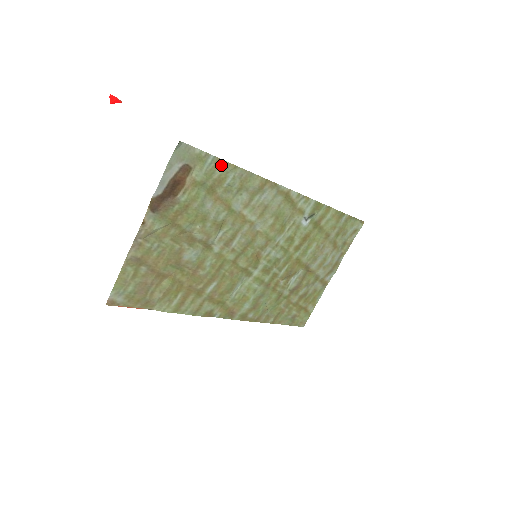
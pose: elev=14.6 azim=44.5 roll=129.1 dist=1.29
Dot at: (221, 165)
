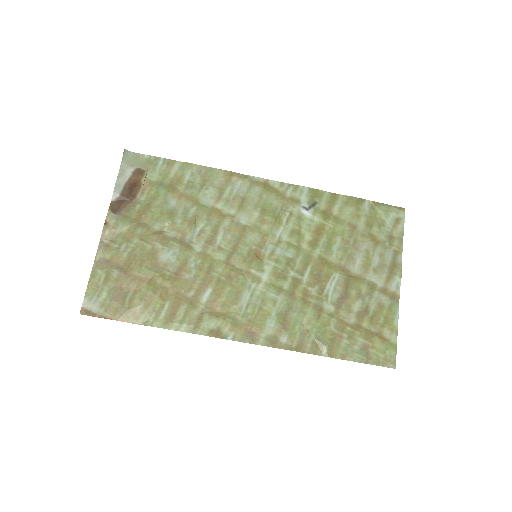
Dot at: (174, 165)
